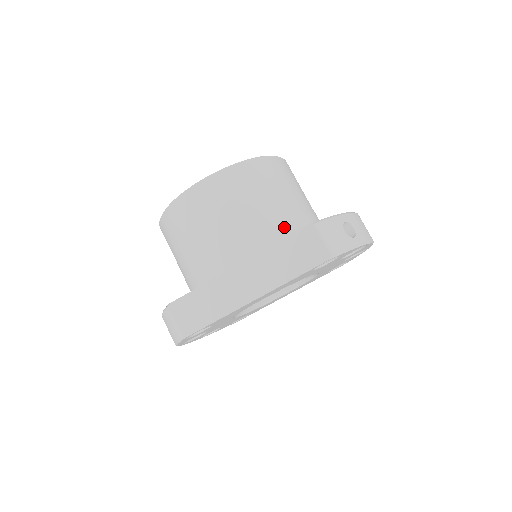
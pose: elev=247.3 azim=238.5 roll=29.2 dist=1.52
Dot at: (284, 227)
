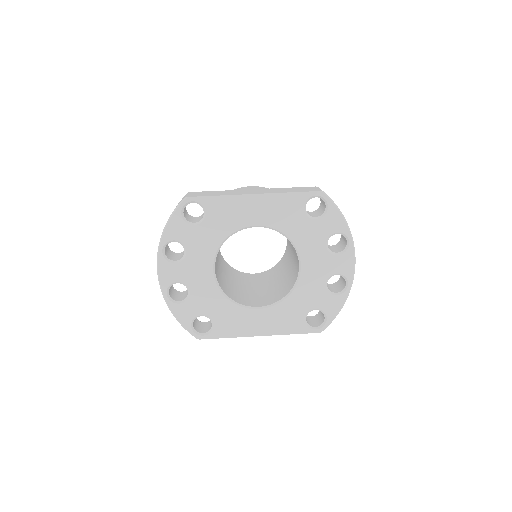
Dot at: occluded
